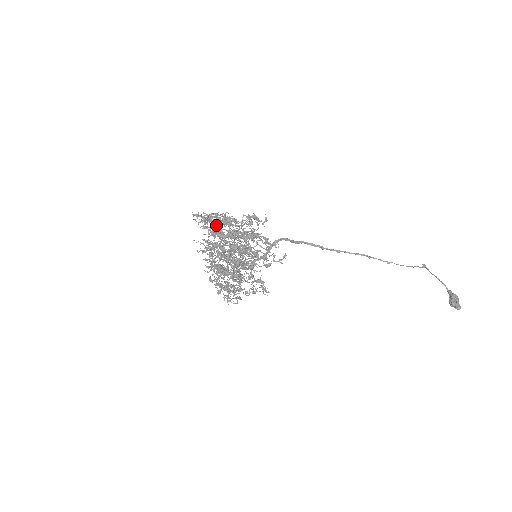
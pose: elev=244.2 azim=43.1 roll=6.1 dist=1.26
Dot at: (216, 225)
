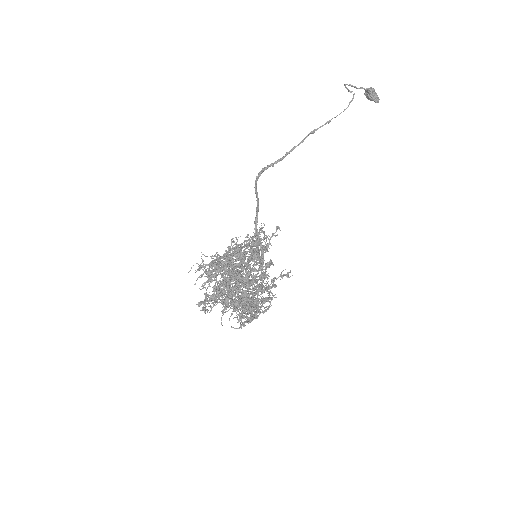
Dot at: (210, 280)
